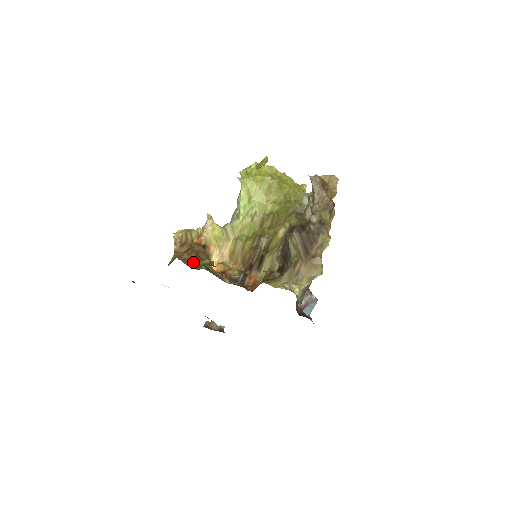
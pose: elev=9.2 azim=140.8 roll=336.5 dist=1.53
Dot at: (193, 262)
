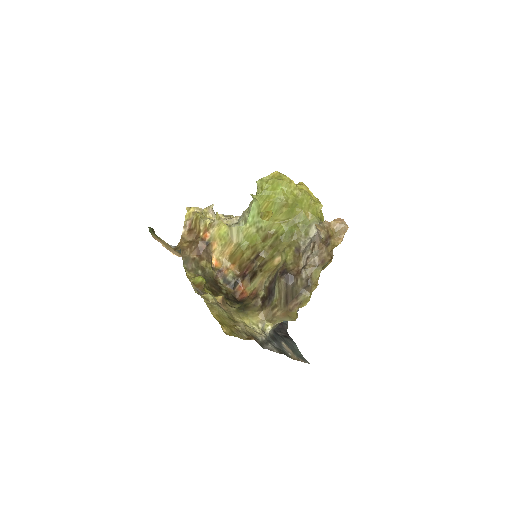
Dot at: (192, 264)
